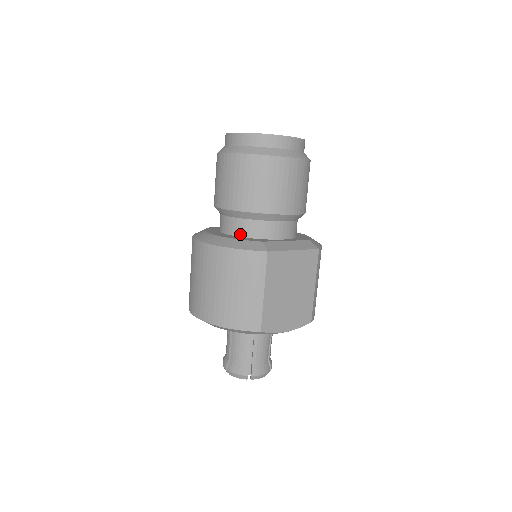
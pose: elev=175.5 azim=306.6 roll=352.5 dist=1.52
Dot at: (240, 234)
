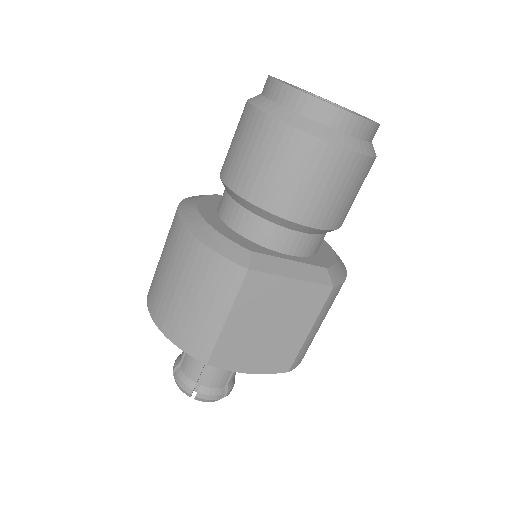
Dot at: (232, 225)
